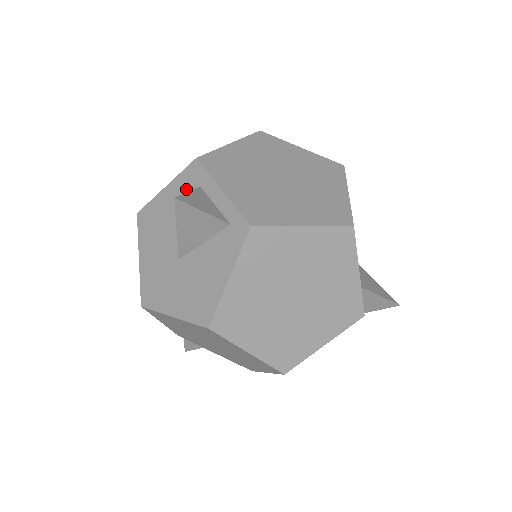
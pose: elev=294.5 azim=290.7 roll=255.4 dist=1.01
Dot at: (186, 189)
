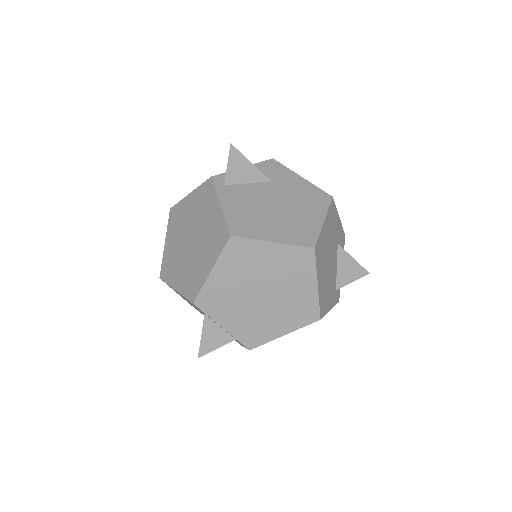
Dot at: (194, 305)
